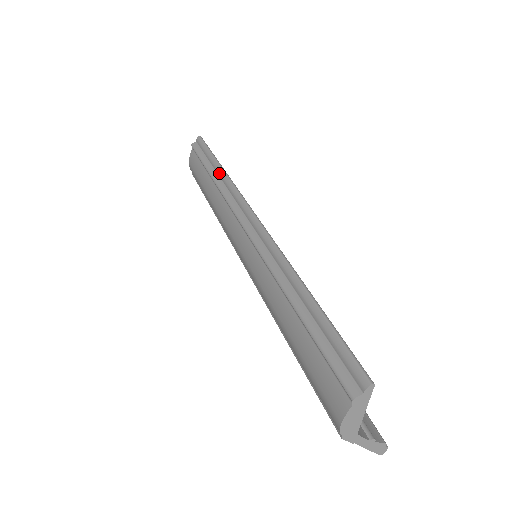
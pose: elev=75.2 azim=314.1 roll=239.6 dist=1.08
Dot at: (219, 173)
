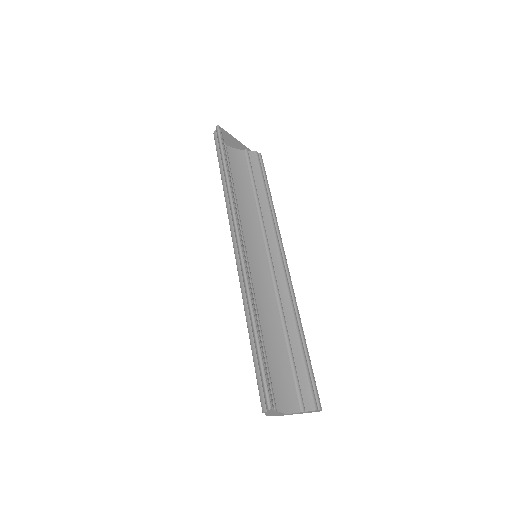
Dot at: (225, 182)
